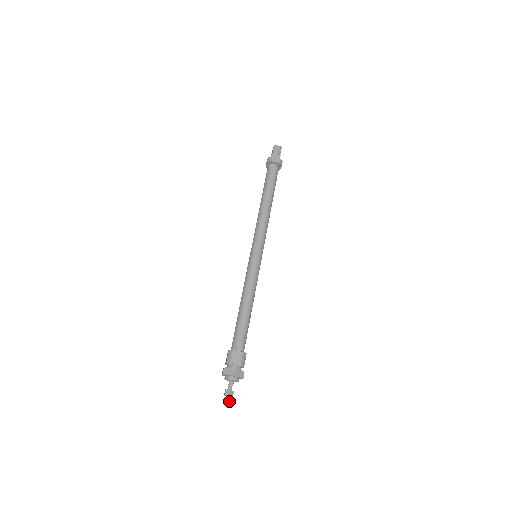
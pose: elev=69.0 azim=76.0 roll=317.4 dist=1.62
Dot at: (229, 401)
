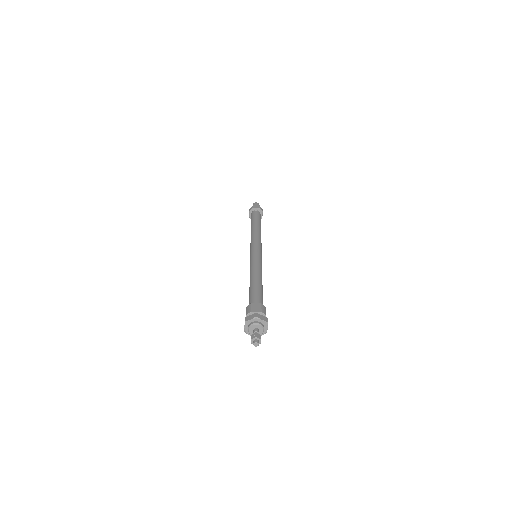
Dot at: (258, 344)
